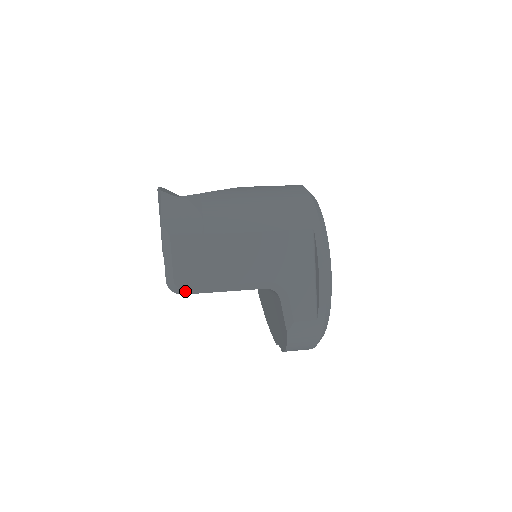
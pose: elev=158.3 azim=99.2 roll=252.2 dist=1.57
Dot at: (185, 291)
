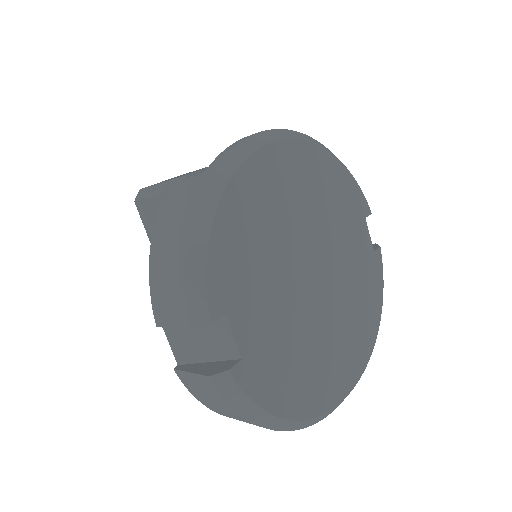
Dot at: (141, 195)
